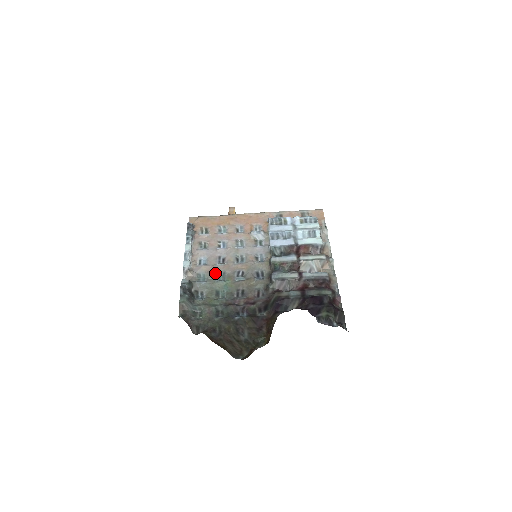
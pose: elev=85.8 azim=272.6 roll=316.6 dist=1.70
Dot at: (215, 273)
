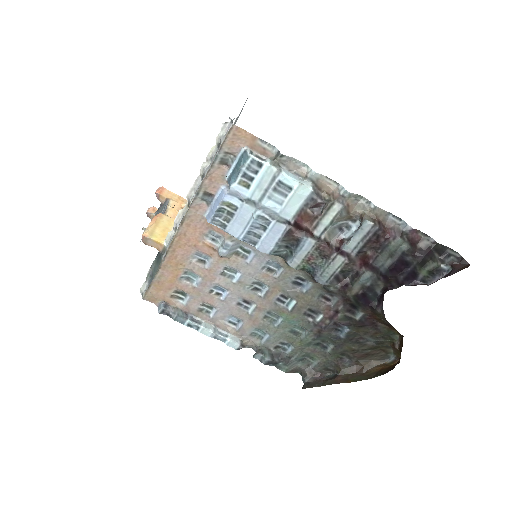
Dot at: (262, 321)
